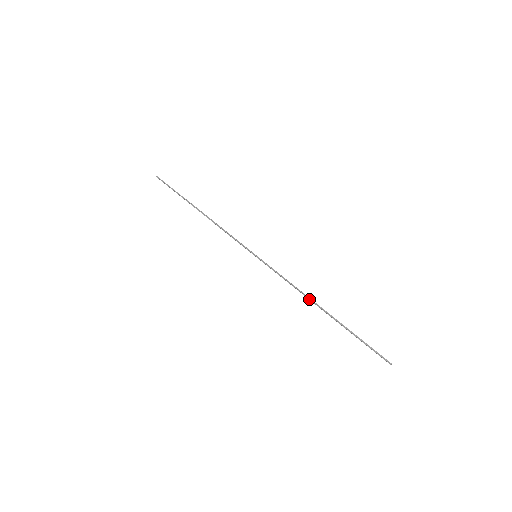
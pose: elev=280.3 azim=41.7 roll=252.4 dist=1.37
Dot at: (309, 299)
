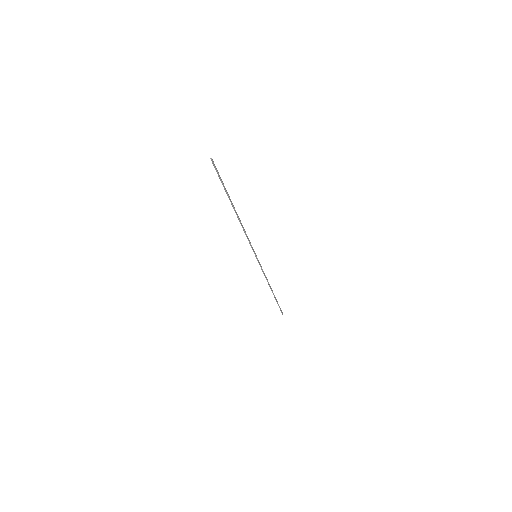
Dot at: (269, 285)
